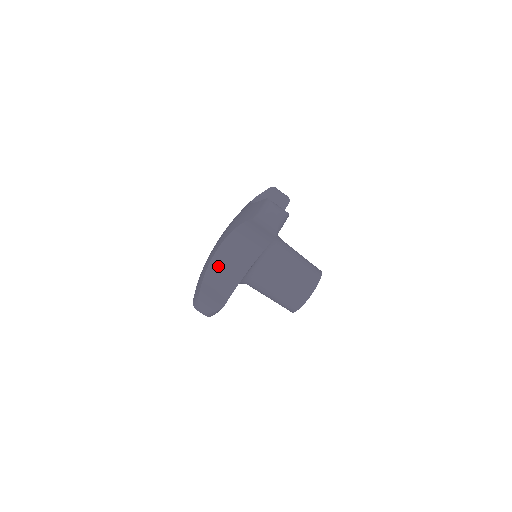
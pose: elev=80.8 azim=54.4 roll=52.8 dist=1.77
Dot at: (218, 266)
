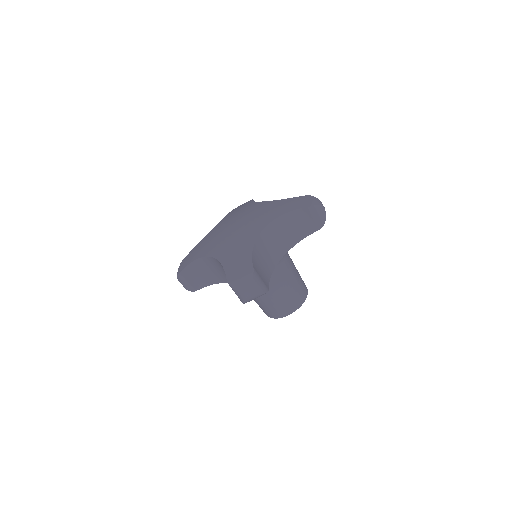
Dot at: (203, 265)
